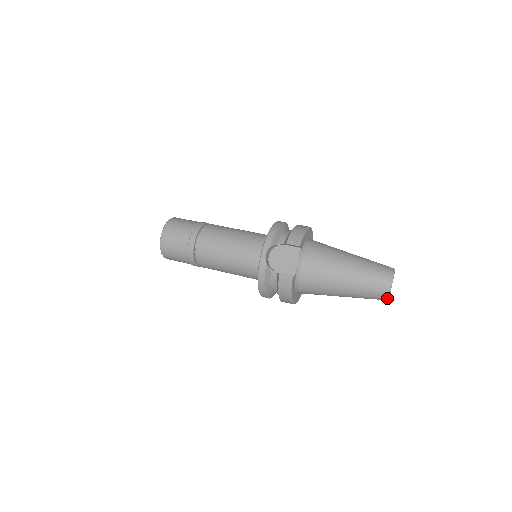
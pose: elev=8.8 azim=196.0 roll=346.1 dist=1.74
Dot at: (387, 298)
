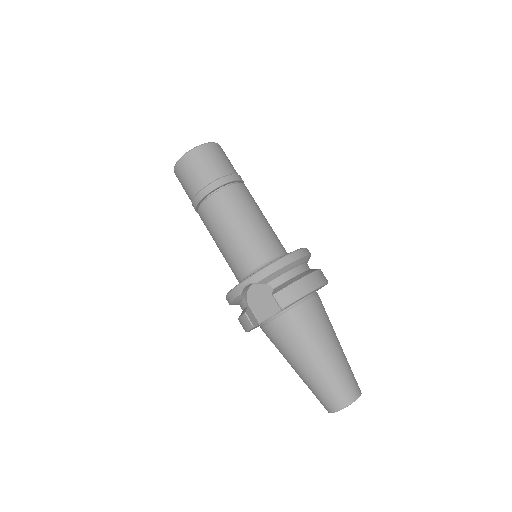
Dot at: (327, 410)
